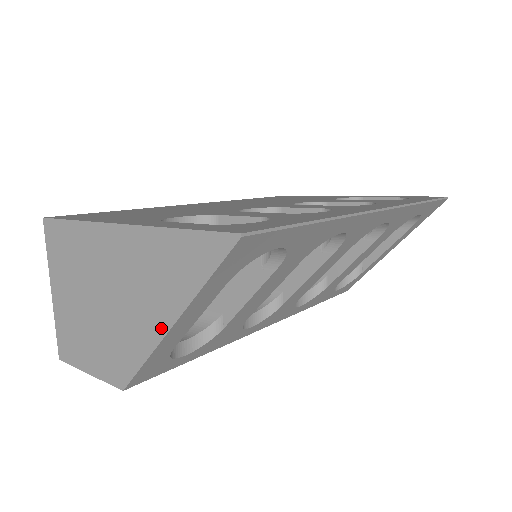
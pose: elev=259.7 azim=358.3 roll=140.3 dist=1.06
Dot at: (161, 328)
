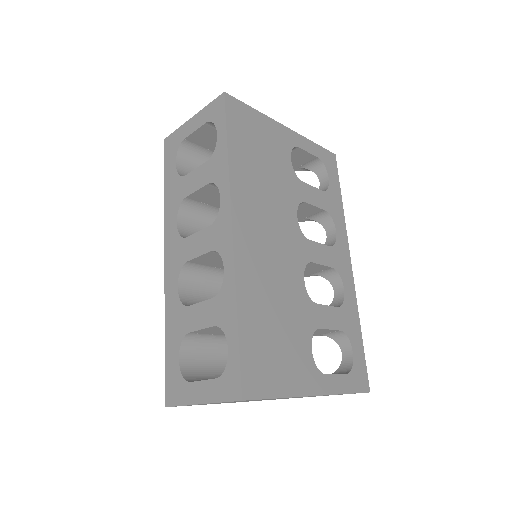
Dot at: occluded
